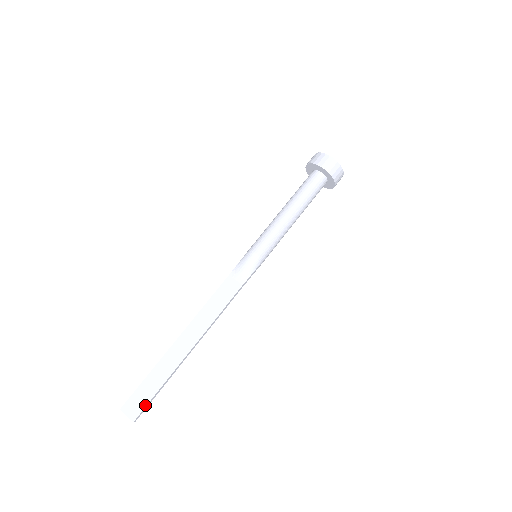
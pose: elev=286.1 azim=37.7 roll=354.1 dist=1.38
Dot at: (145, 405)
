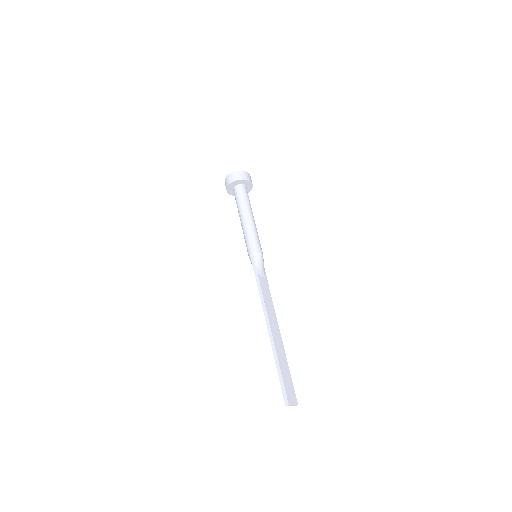
Dot at: occluded
